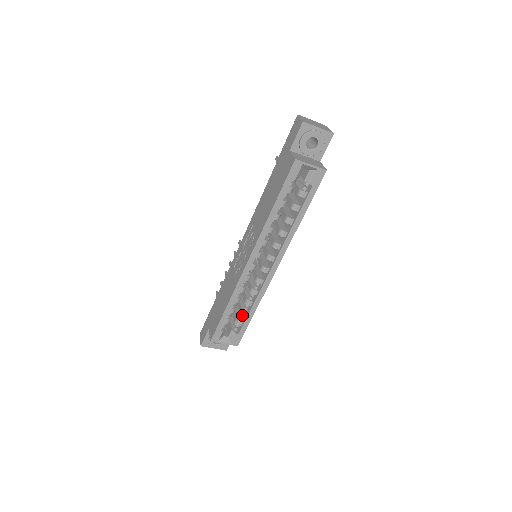
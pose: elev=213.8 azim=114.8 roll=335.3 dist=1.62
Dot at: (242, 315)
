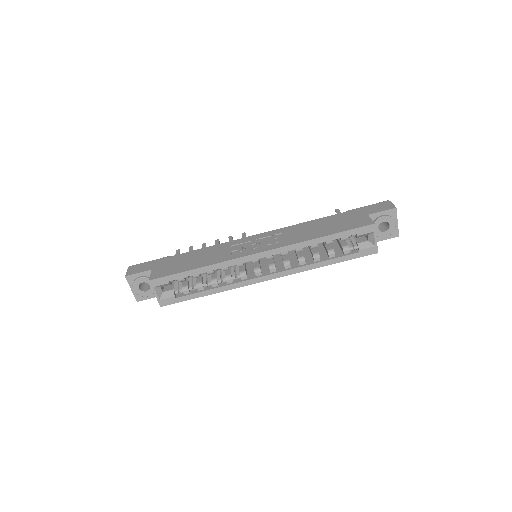
Dot at: (197, 287)
